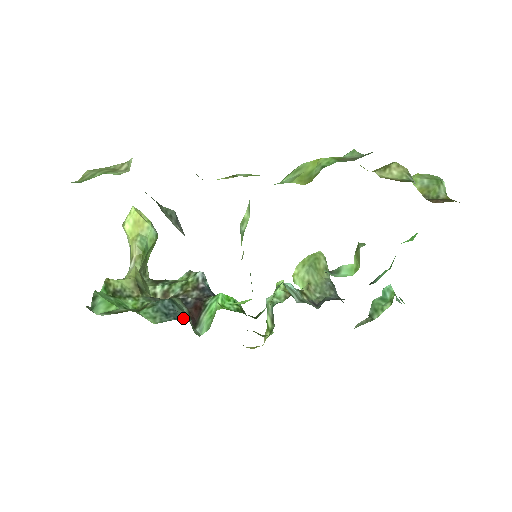
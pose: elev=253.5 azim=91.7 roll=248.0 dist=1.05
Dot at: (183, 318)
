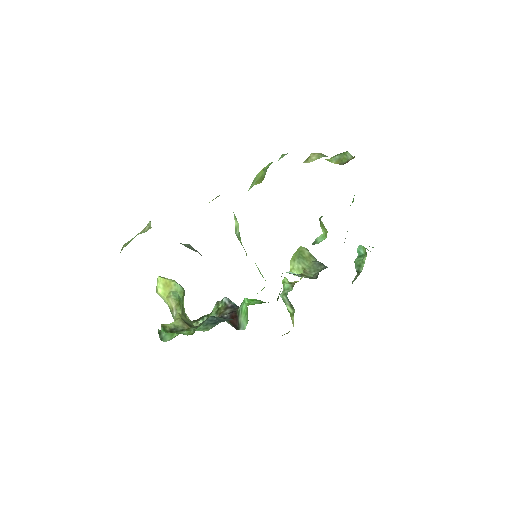
Dot at: (226, 320)
